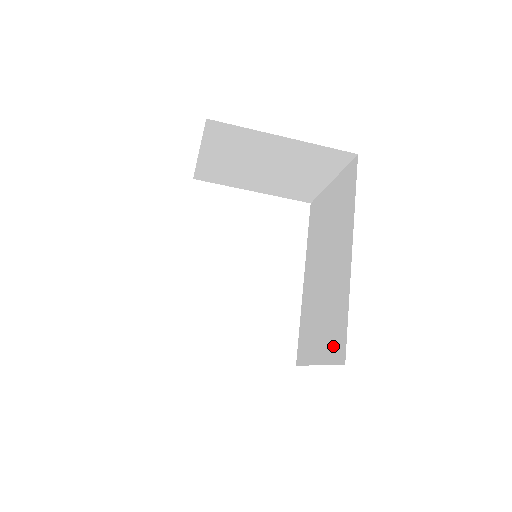
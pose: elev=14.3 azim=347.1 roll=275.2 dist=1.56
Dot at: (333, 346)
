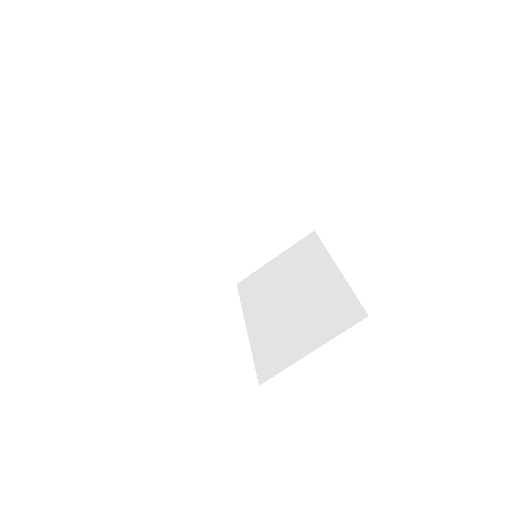
Dot at: (339, 321)
